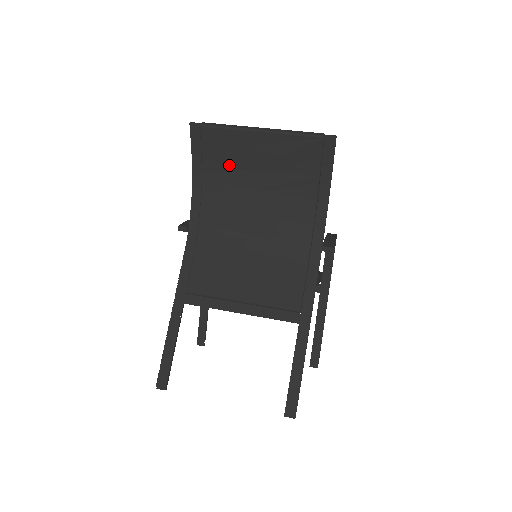
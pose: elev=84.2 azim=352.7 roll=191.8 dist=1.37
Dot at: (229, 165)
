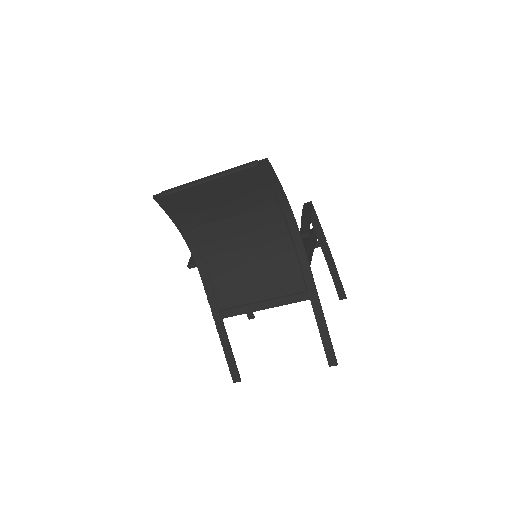
Dot at: (199, 211)
